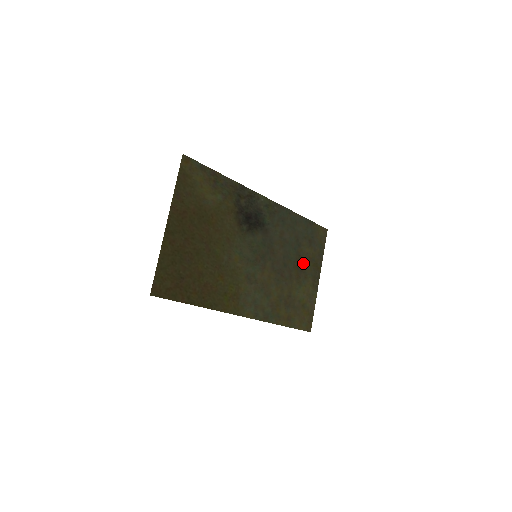
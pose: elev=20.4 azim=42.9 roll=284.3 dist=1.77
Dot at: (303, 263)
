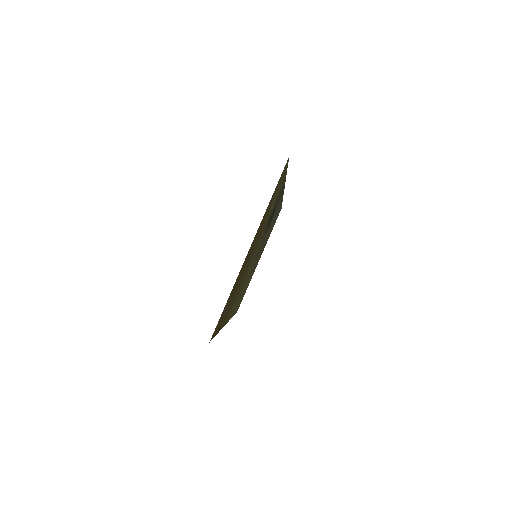
Dot at: occluded
